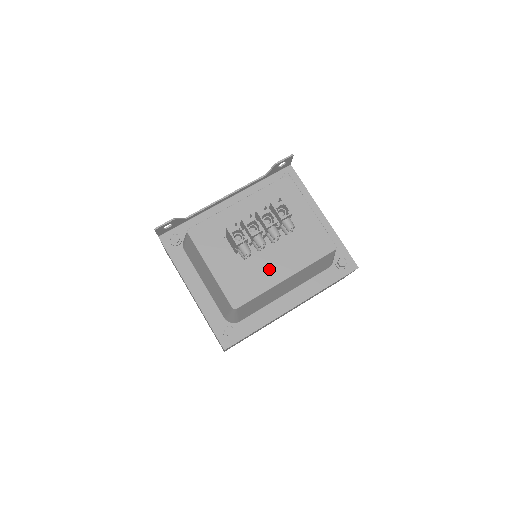
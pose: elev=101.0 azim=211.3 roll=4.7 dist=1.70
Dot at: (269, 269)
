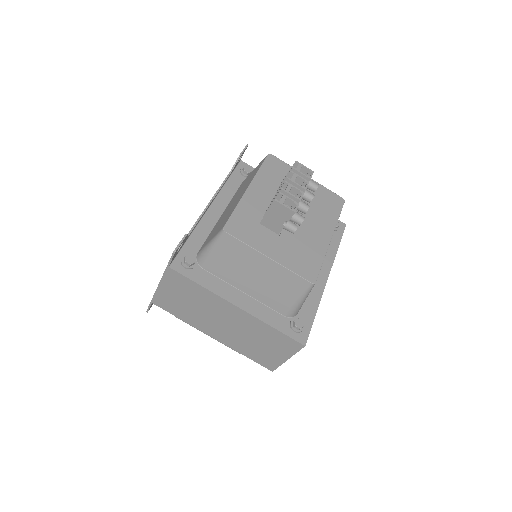
Dot at: (313, 236)
